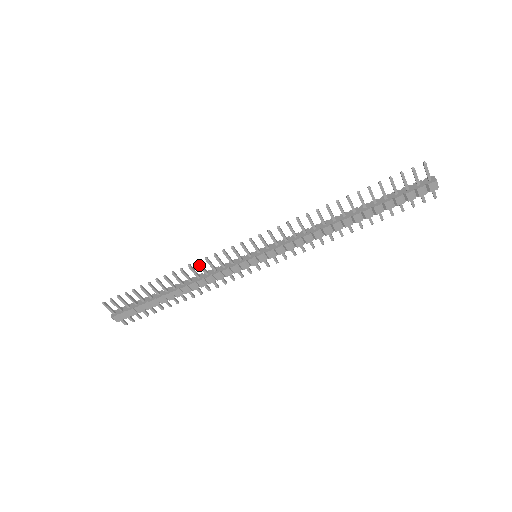
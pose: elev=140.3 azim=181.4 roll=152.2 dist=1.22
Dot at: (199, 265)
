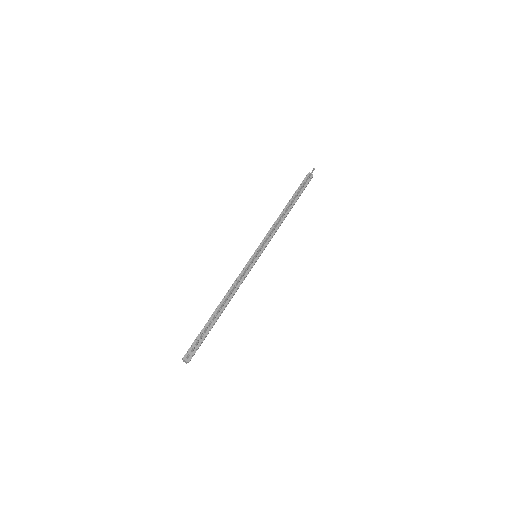
Dot at: (239, 281)
